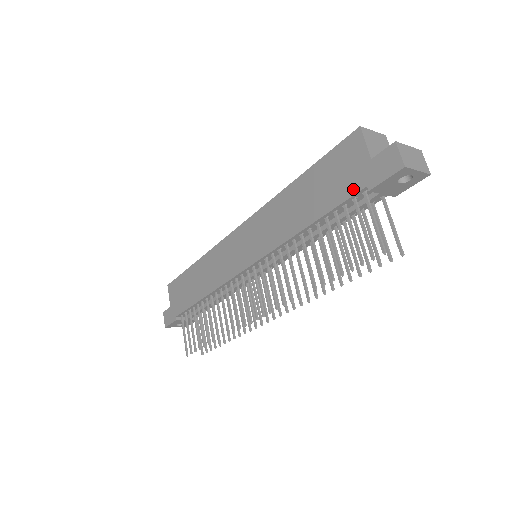
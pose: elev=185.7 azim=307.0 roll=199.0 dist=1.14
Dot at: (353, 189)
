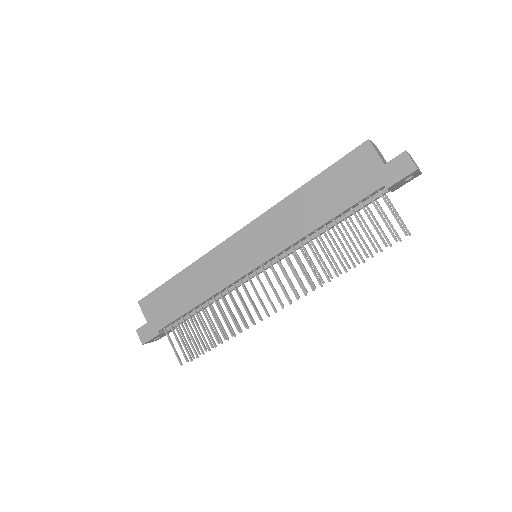
Dot at: (370, 189)
